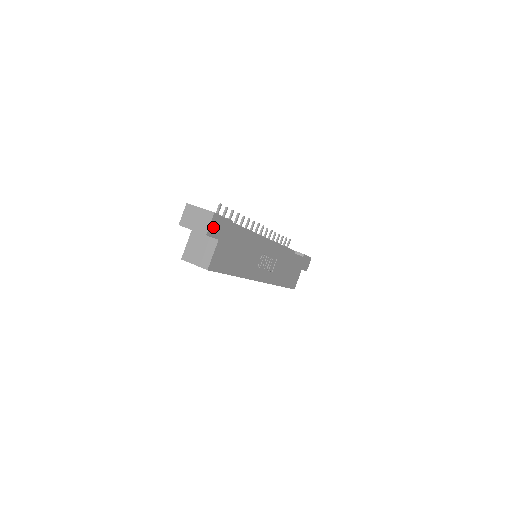
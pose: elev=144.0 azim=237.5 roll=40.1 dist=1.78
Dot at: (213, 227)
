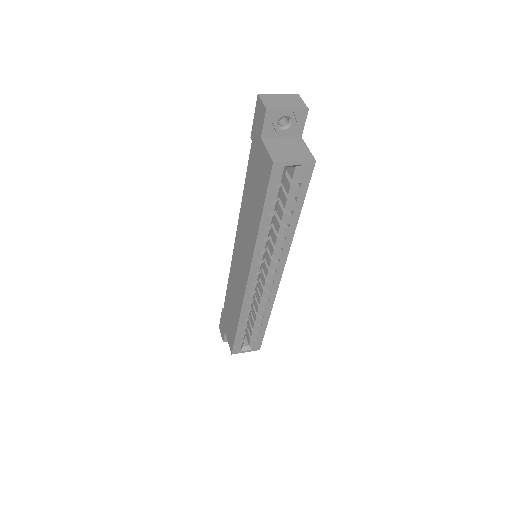
Dot at: occluded
